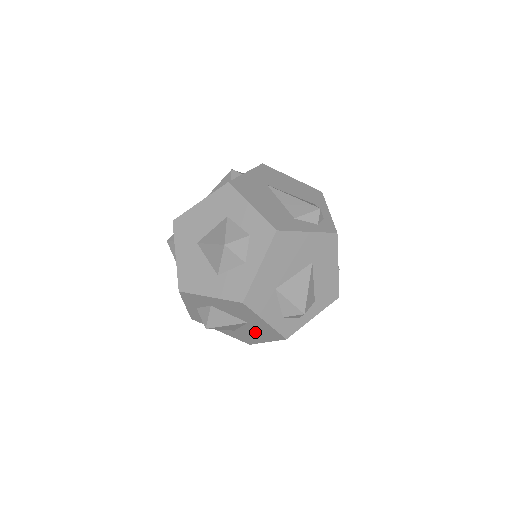
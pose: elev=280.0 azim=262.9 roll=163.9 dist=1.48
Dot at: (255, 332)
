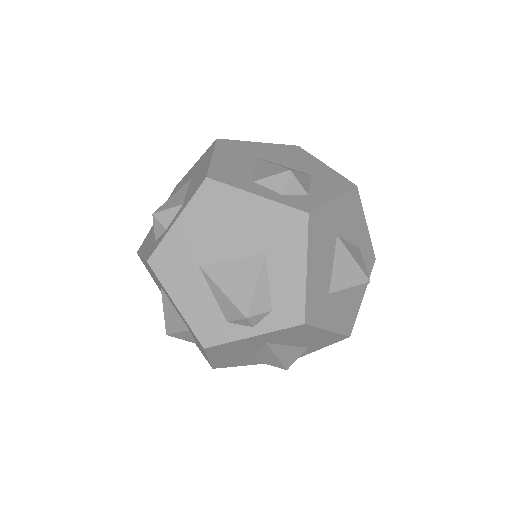
Dot at: occluded
